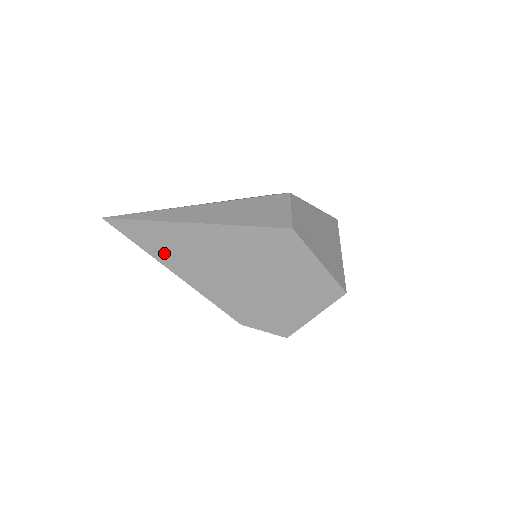
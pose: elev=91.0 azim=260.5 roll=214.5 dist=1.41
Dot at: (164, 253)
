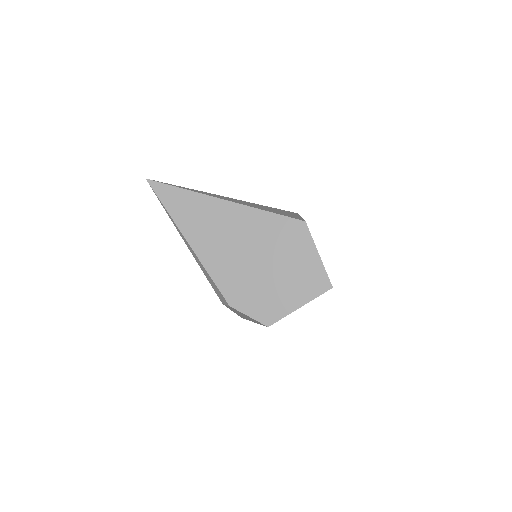
Dot at: (187, 222)
